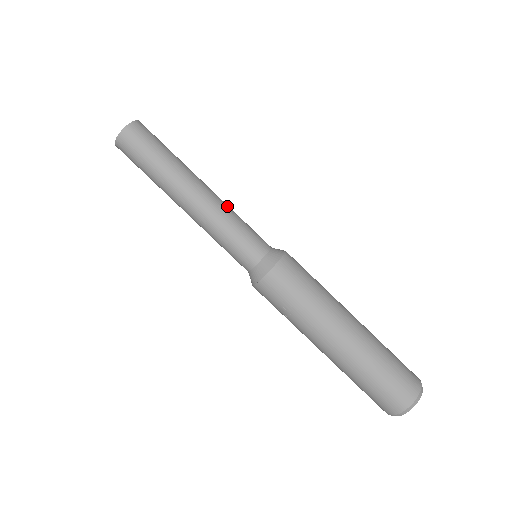
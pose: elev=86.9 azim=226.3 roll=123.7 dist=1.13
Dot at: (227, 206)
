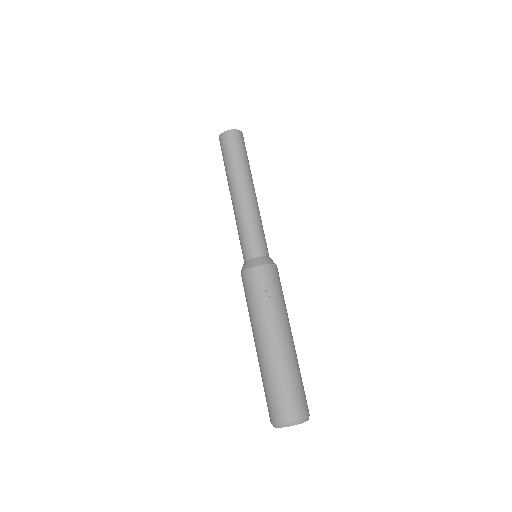
Dot at: occluded
